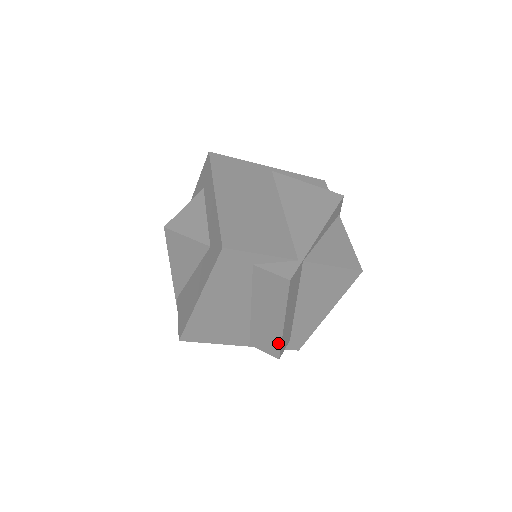
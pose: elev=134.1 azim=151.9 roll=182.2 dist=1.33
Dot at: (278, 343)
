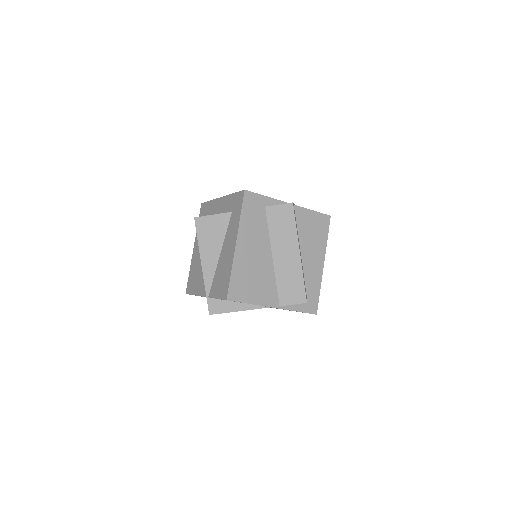
Dot at: (301, 281)
